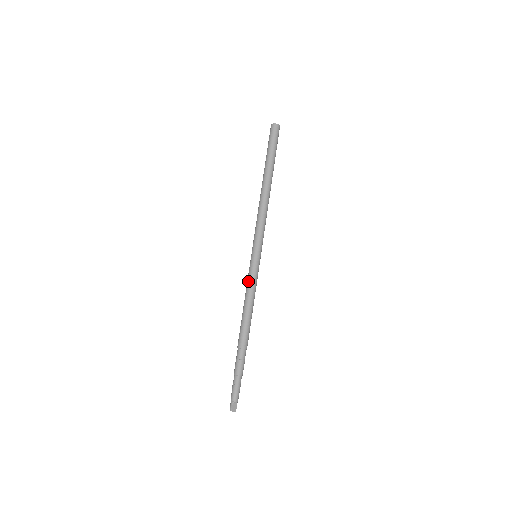
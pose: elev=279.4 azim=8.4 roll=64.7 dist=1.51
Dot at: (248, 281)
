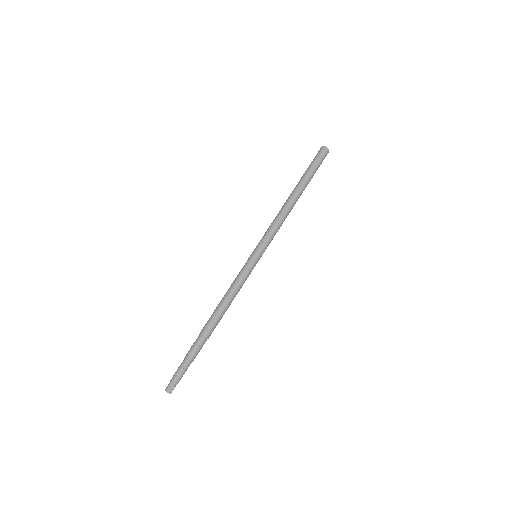
Dot at: (238, 275)
